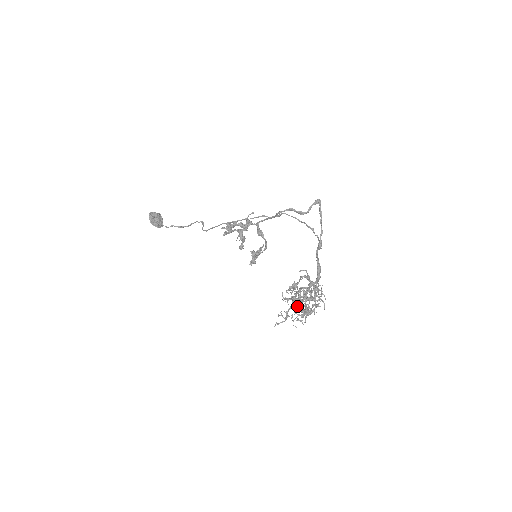
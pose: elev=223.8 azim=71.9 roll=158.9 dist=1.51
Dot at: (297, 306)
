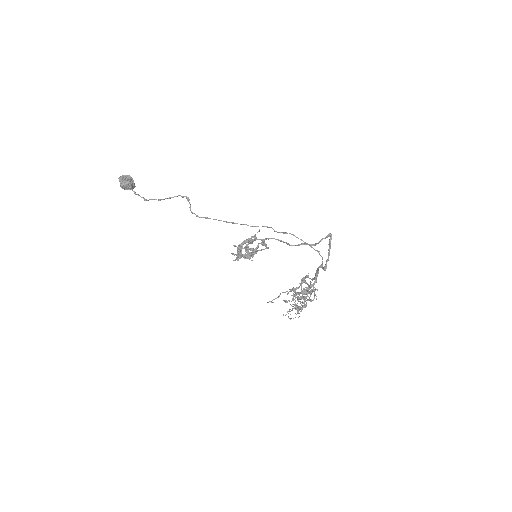
Dot at: occluded
